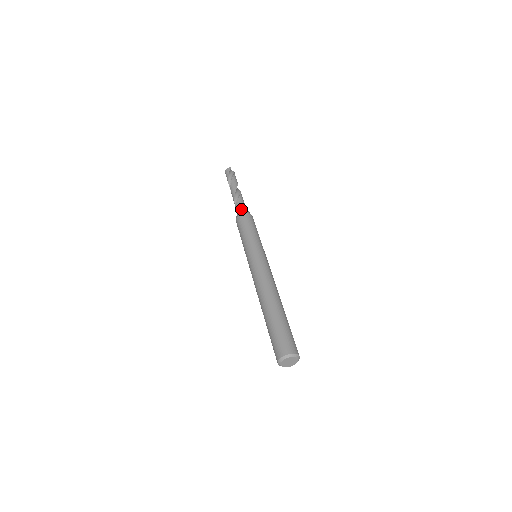
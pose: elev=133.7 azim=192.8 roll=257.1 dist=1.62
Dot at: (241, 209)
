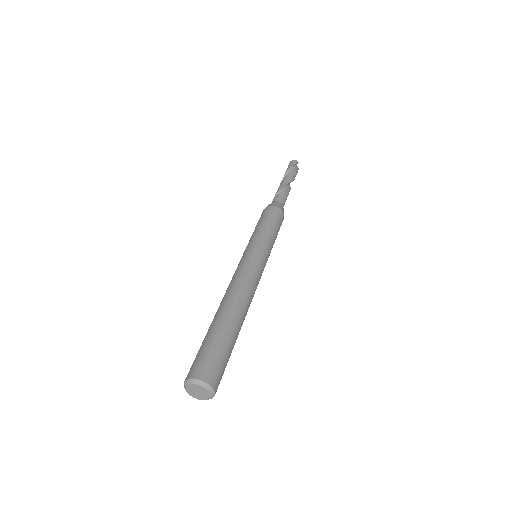
Dot at: (278, 202)
